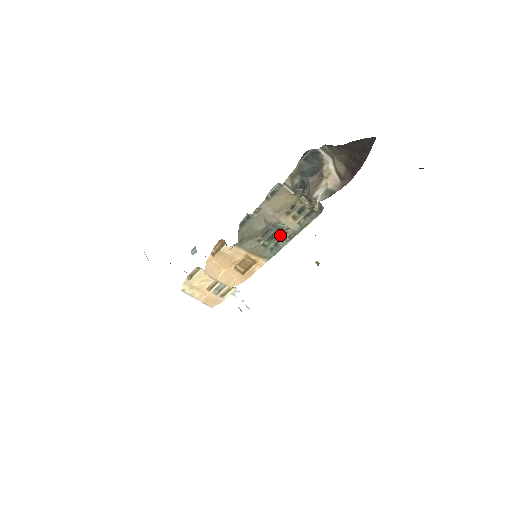
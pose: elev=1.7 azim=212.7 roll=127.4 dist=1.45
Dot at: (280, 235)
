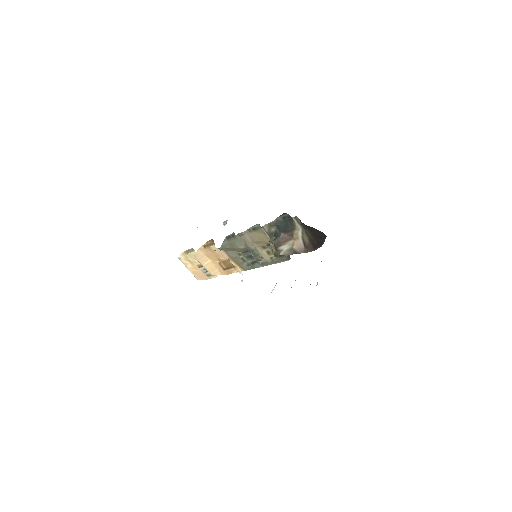
Dot at: (255, 259)
